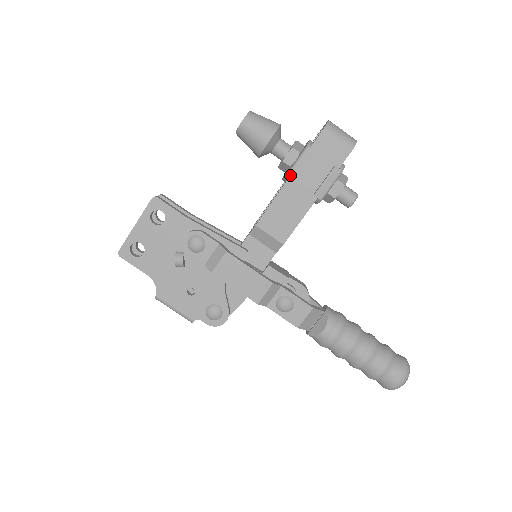
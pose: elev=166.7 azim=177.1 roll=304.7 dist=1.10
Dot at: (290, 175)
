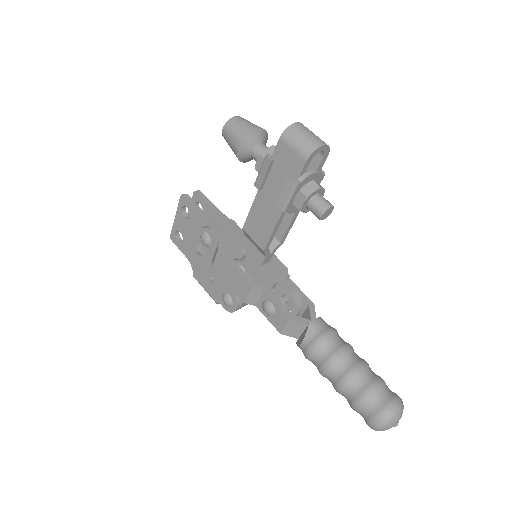
Dot at: (256, 184)
